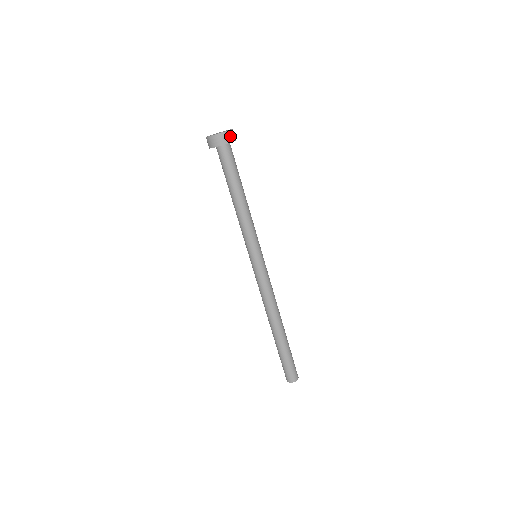
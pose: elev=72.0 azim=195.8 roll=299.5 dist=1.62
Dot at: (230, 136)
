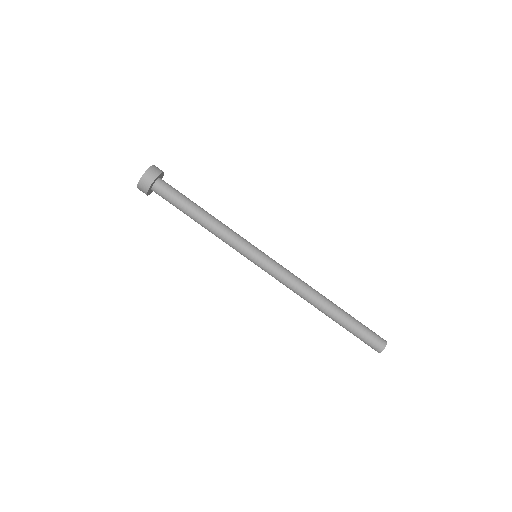
Dot at: (158, 169)
